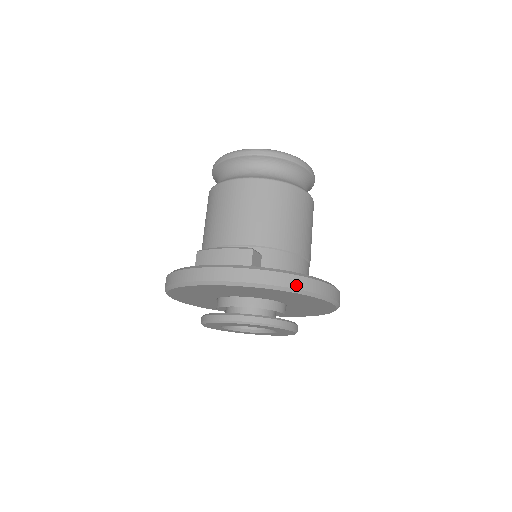
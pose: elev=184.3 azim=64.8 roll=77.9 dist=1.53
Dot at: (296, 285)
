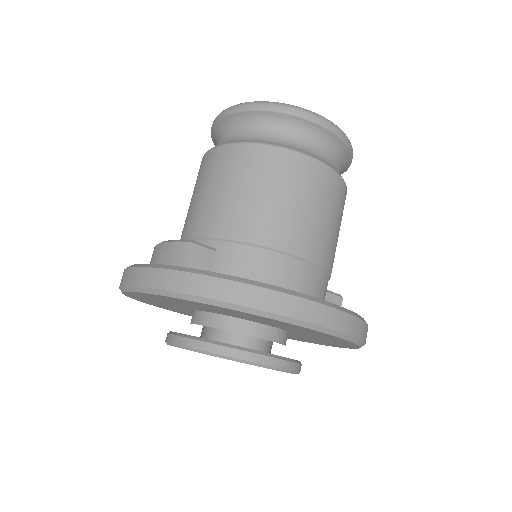
Dot at: (225, 295)
